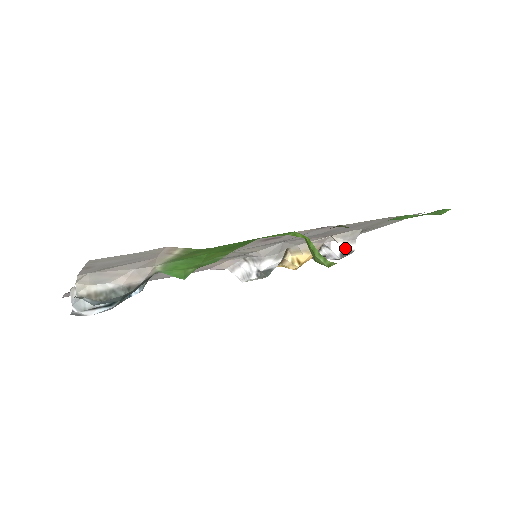
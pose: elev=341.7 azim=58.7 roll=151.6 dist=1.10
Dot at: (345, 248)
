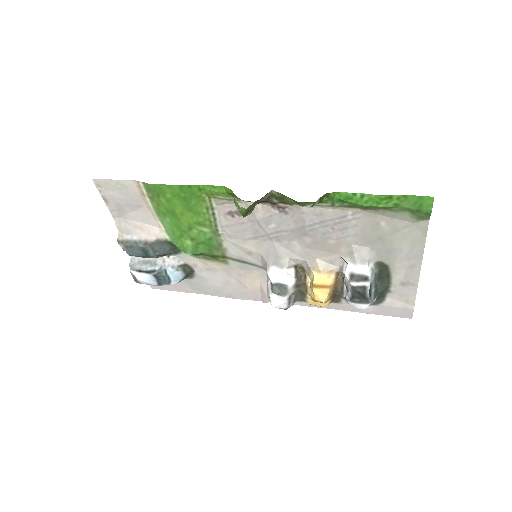
Dot at: (354, 269)
